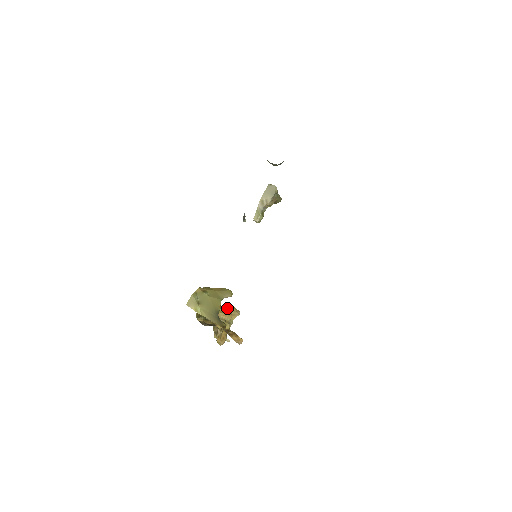
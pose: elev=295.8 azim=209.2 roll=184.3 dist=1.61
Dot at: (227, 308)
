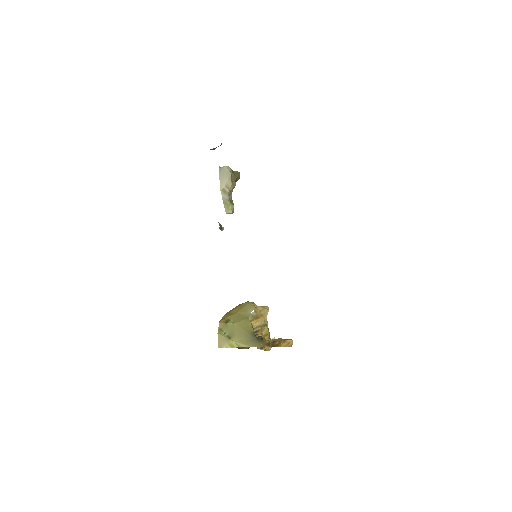
Dot at: (254, 312)
